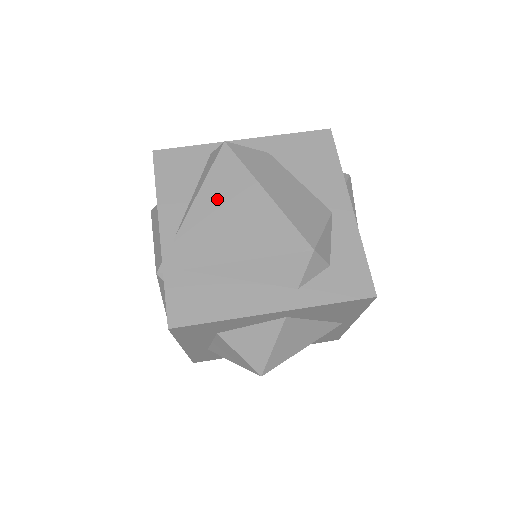
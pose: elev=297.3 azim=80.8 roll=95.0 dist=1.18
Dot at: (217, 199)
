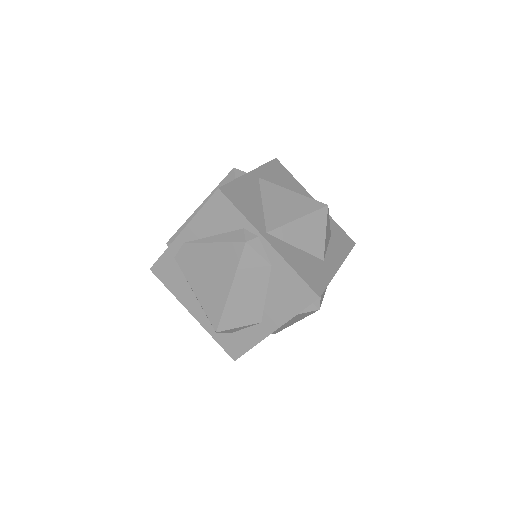
Dot at: (213, 258)
